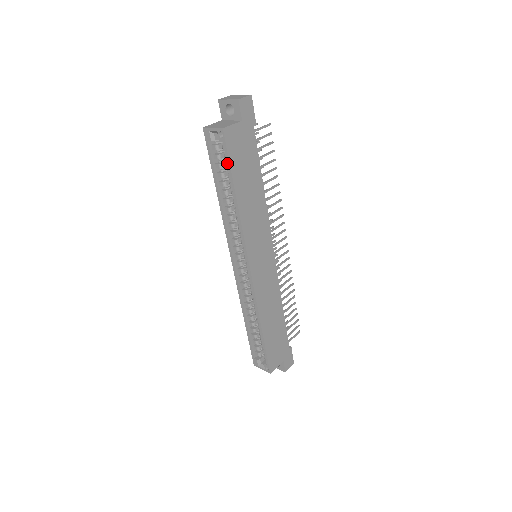
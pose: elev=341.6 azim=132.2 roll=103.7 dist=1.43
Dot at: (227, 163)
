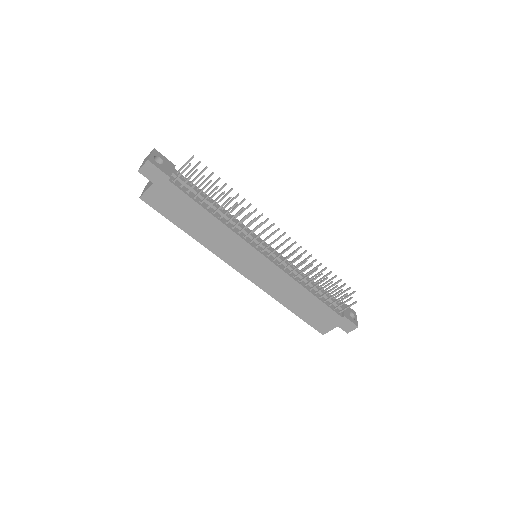
Dot at: (164, 215)
